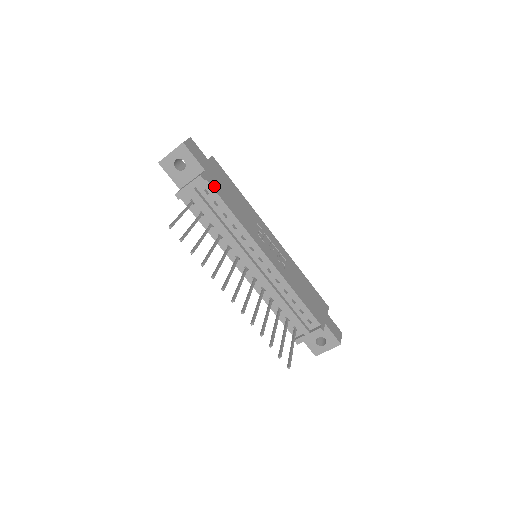
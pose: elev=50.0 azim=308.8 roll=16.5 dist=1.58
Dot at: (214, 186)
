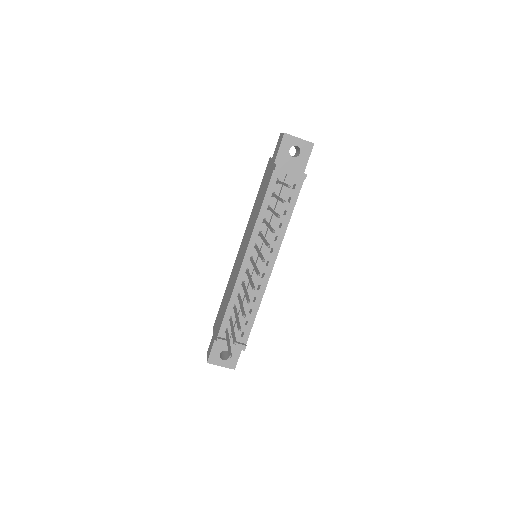
Dot at: (300, 189)
